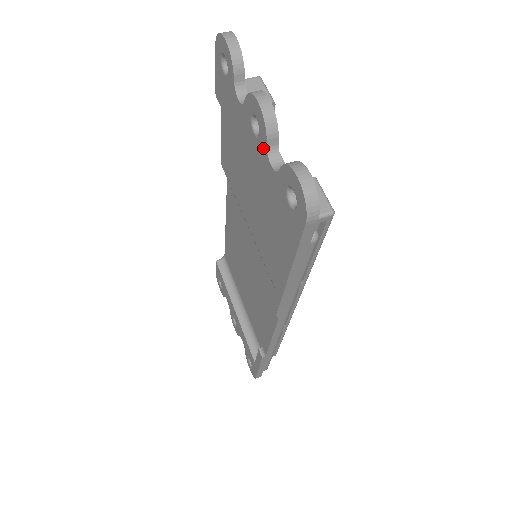
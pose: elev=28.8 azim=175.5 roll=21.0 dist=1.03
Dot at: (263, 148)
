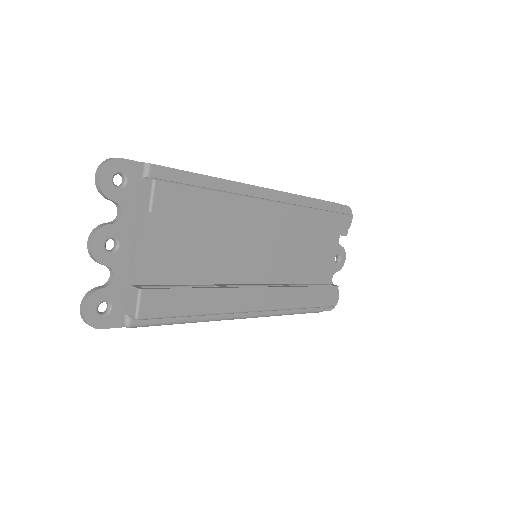
Dot at: (110, 261)
